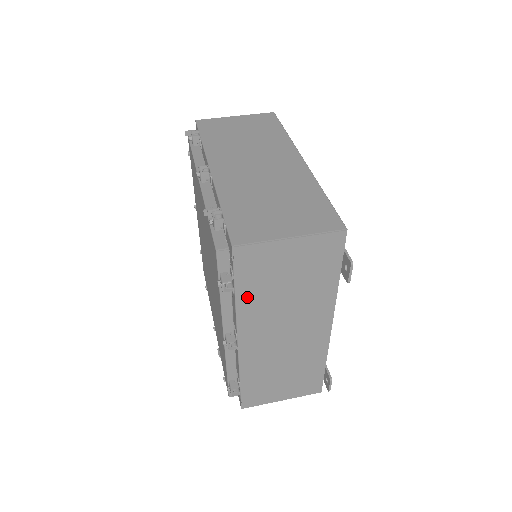
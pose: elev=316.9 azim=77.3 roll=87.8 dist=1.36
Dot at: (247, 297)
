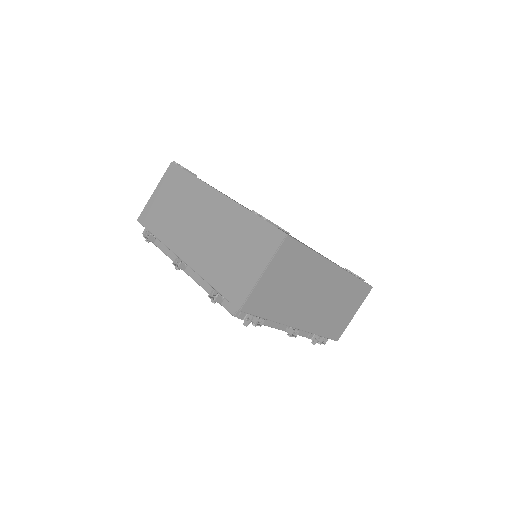
Dot at: occluded
